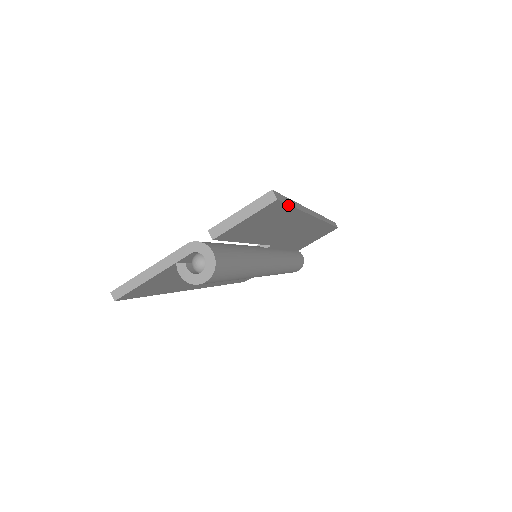
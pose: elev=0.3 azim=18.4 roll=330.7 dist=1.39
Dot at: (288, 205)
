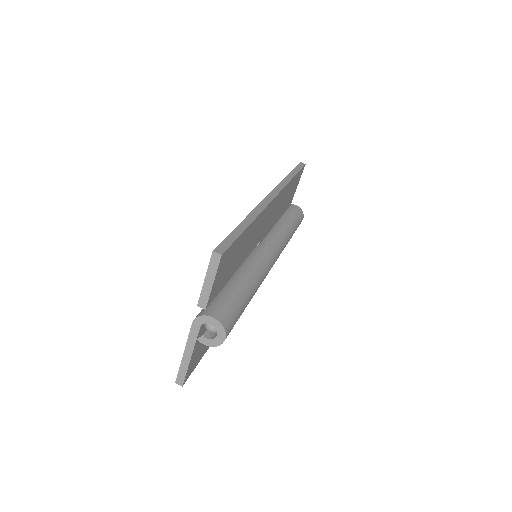
Dot at: (236, 239)
